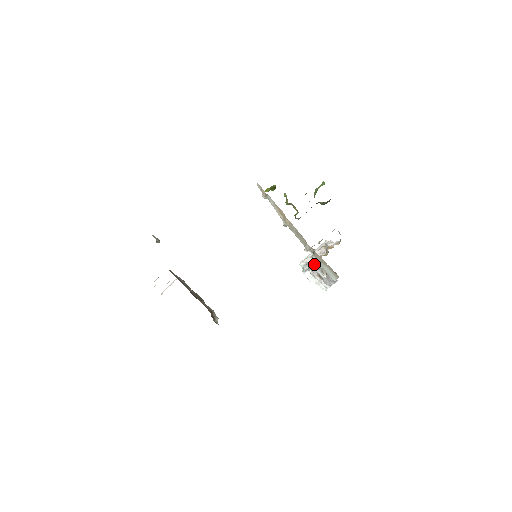
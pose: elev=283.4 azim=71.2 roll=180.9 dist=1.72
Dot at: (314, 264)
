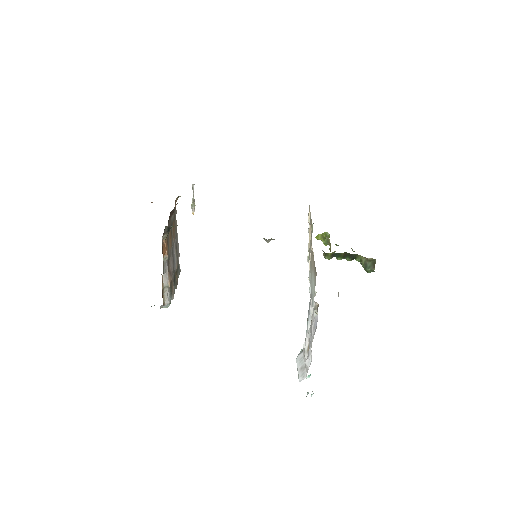
Dot at: occluded
